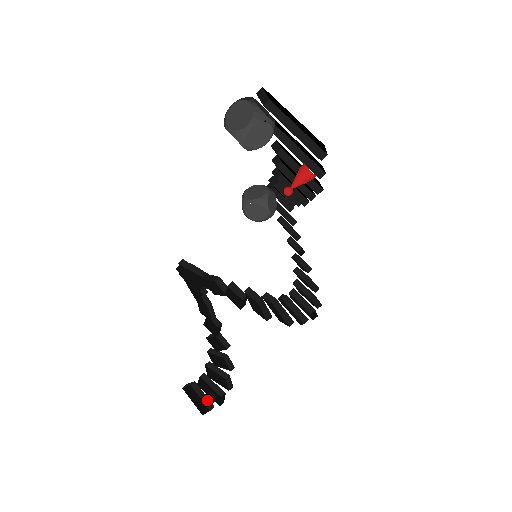
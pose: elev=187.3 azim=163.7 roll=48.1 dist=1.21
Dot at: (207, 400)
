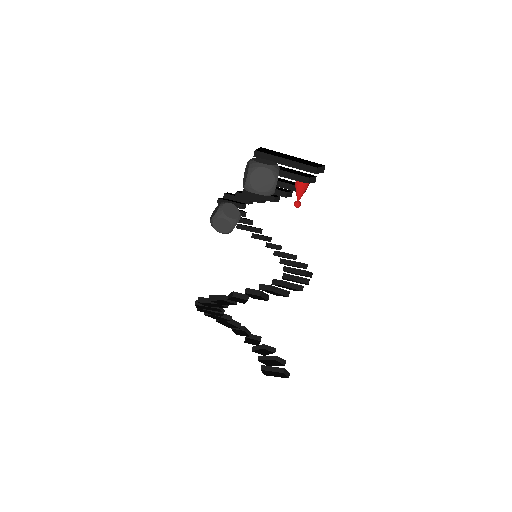
Dot at: (277, 369)
